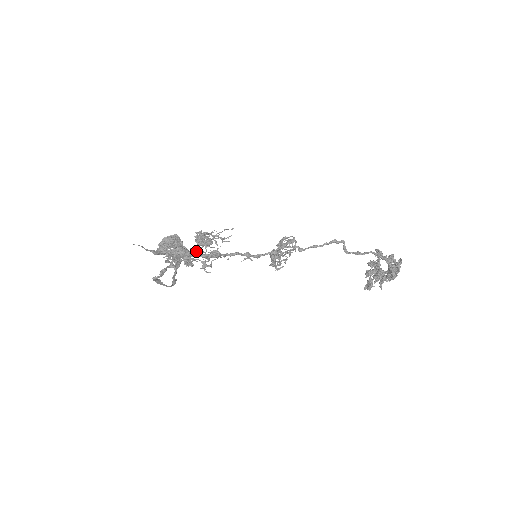
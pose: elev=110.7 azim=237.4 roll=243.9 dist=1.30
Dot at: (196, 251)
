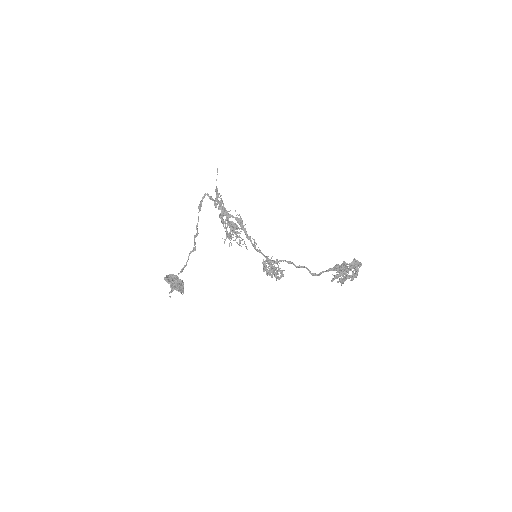
Dot at: occluded
